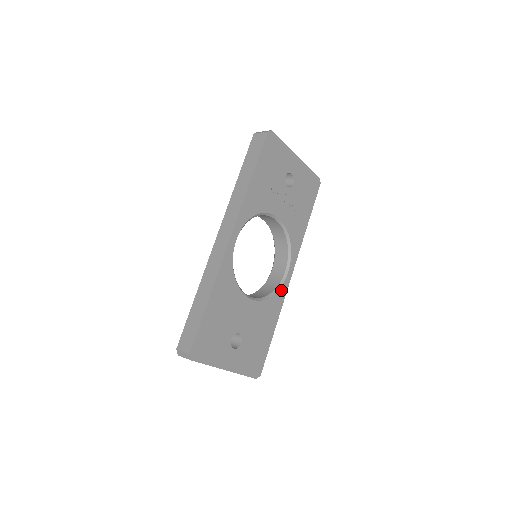
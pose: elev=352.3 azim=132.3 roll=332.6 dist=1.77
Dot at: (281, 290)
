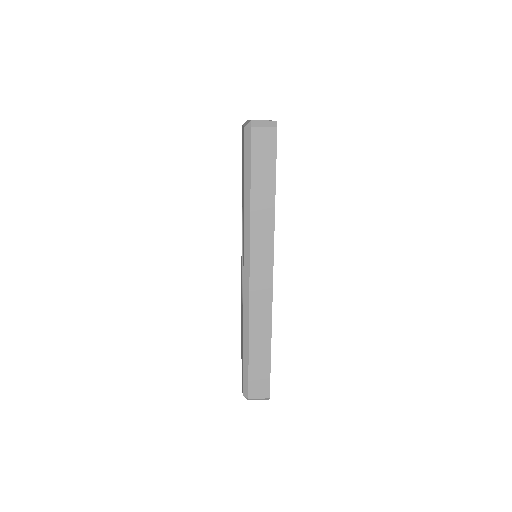
Dot at: occluded
